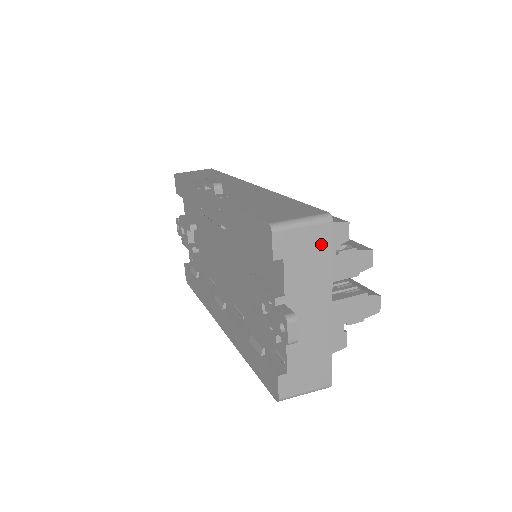
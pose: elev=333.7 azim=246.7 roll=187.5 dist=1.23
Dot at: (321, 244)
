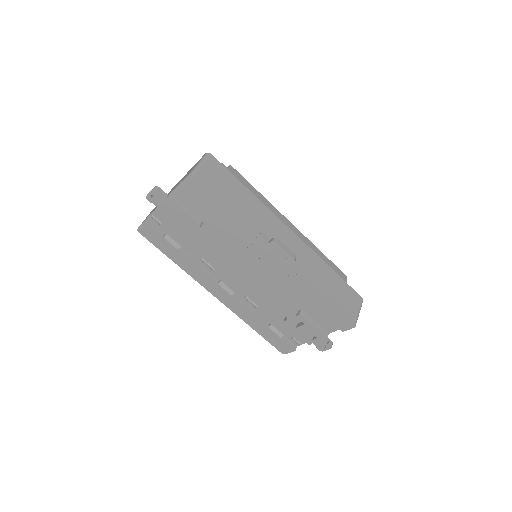
Dot at: occluded
